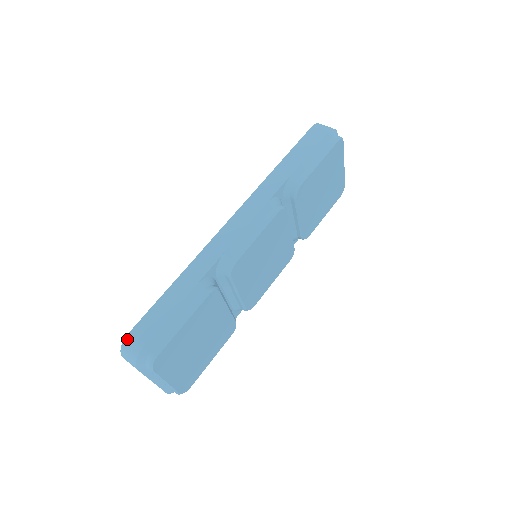
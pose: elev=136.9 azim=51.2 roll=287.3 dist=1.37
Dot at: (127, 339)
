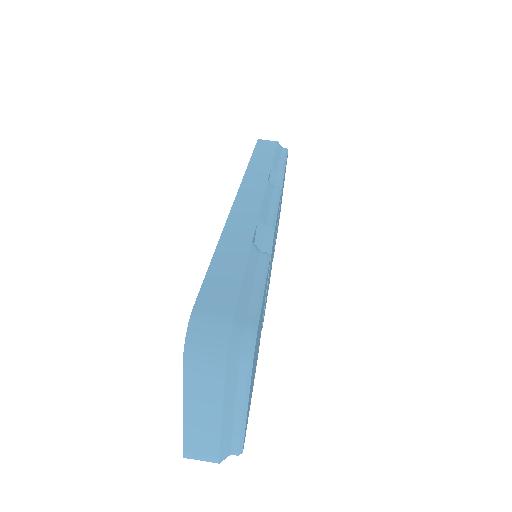
Dot at: (196, 316)
